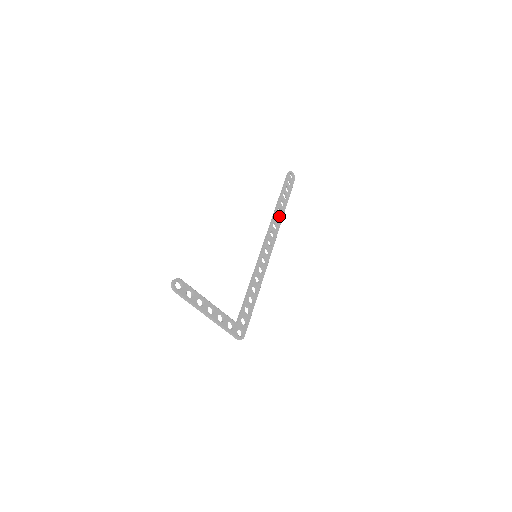
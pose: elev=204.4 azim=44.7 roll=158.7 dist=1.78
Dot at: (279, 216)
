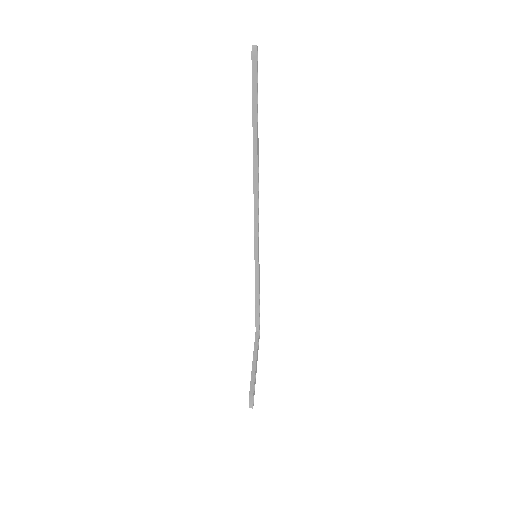
Dot at: (258, 165)
